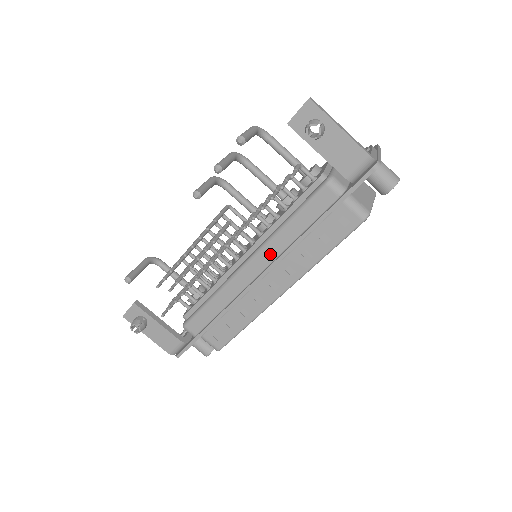
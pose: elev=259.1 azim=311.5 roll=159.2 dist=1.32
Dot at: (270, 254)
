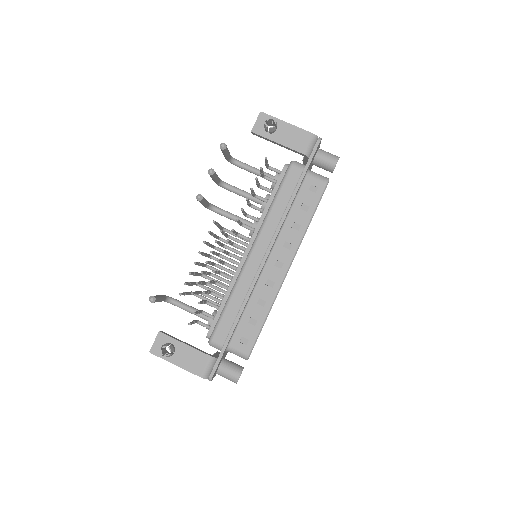
Dot at: (267, 235)
